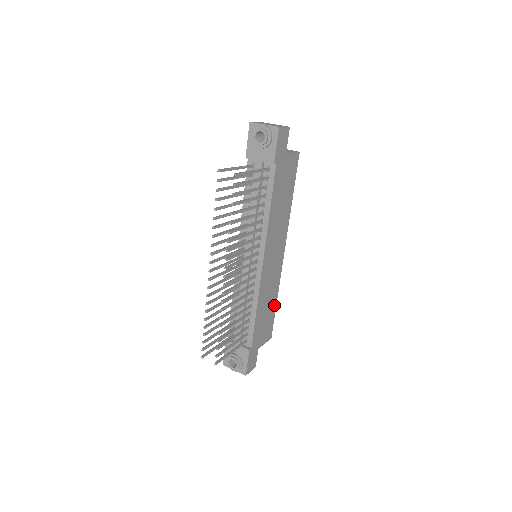
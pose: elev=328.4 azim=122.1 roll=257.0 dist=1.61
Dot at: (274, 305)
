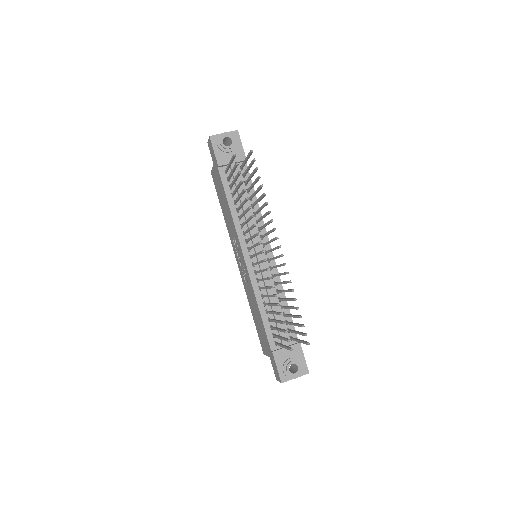
Dot at: occluded
